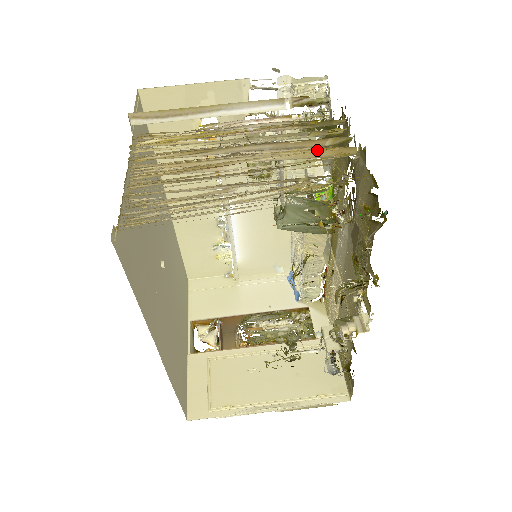
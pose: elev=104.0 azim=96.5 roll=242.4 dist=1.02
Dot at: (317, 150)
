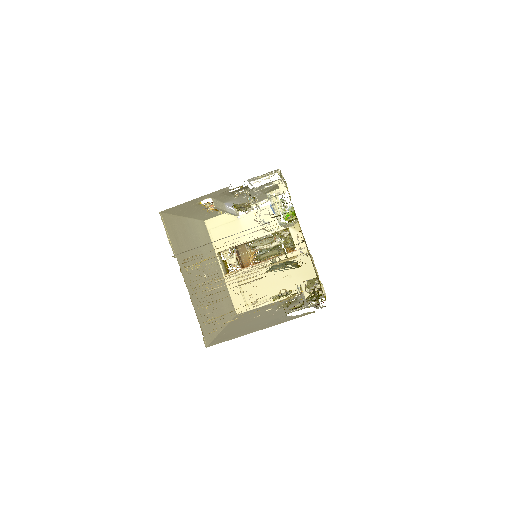
Dot at: (286, 260)
